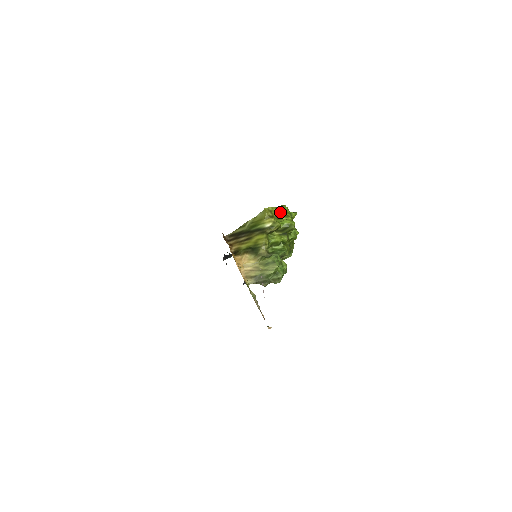
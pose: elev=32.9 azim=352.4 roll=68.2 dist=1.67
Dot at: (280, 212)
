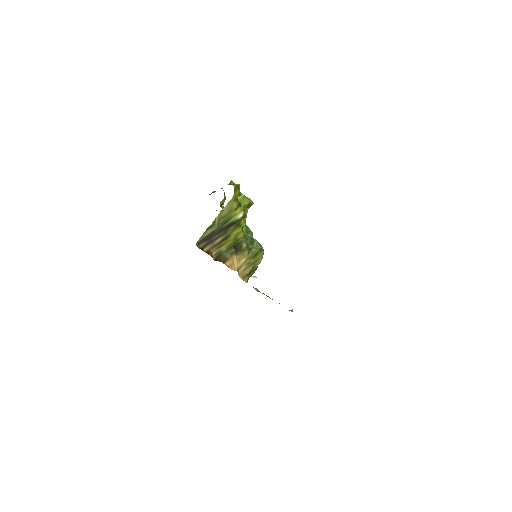
Dot at: occluded
